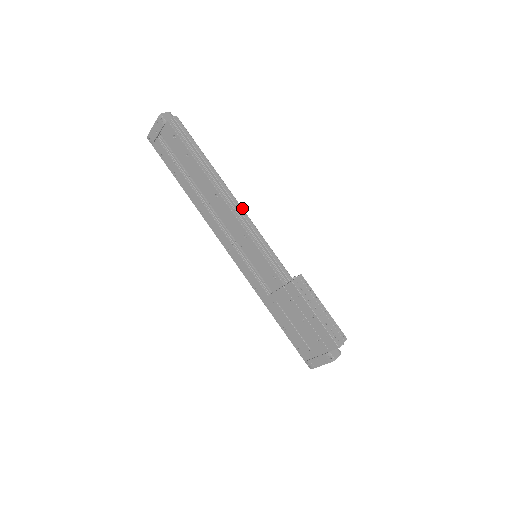
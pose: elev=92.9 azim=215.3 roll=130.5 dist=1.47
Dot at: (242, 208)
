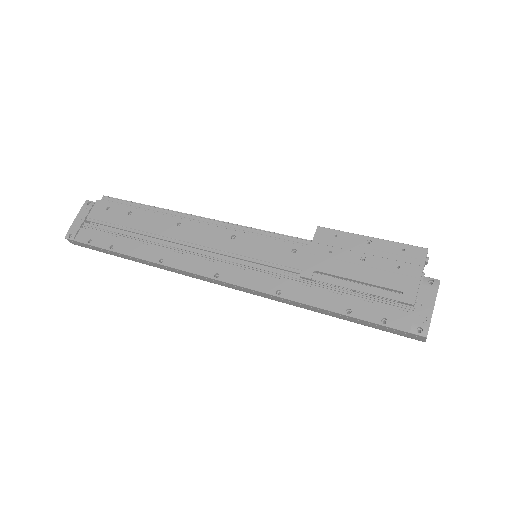
Dot at: (215, 222)
